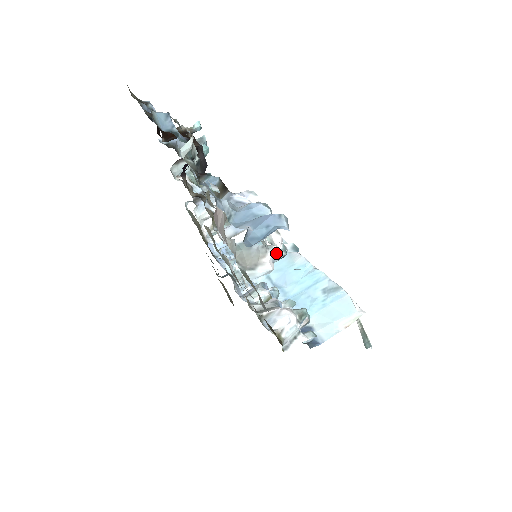
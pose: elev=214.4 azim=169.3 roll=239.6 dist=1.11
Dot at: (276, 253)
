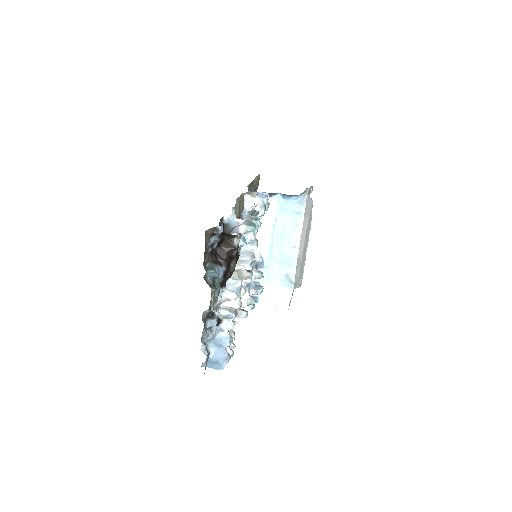
Dot at: (240, 317)
